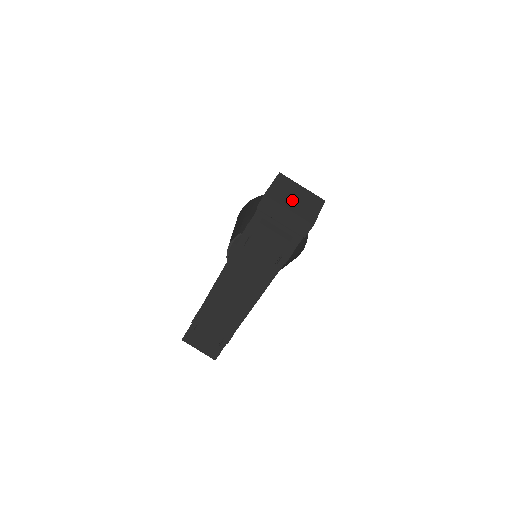
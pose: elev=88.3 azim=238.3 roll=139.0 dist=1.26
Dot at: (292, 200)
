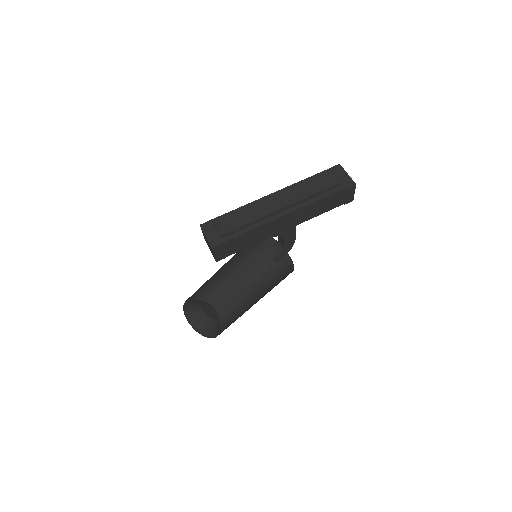
Dot at: occluded
